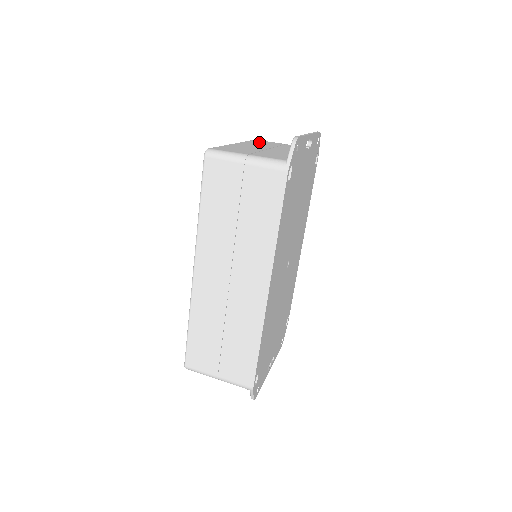
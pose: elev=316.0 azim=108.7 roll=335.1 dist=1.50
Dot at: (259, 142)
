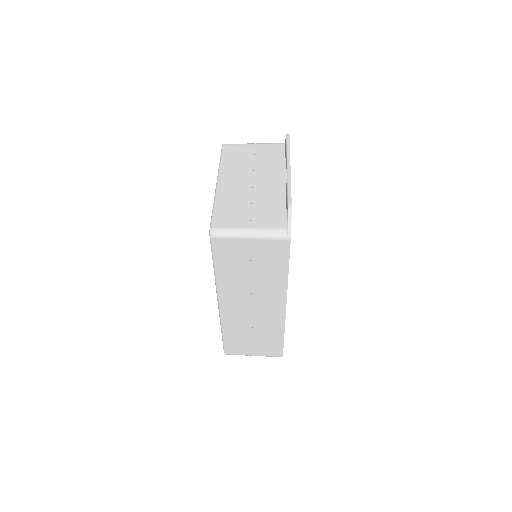
Dot at: (233, 157)
